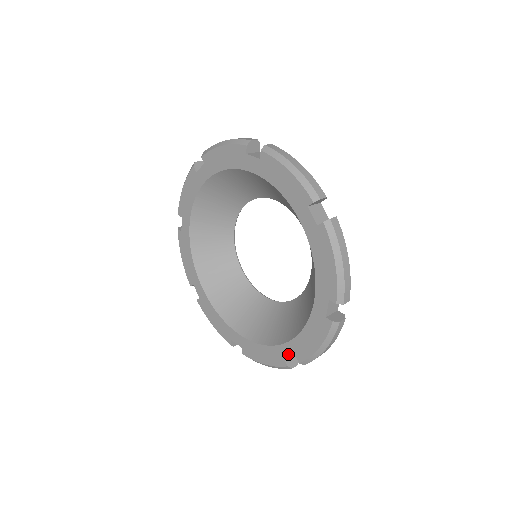
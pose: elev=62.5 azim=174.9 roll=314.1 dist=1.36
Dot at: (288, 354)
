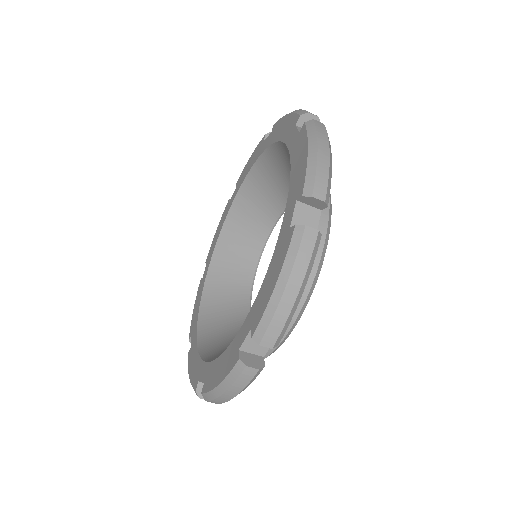
Dot at: (192, 338)
